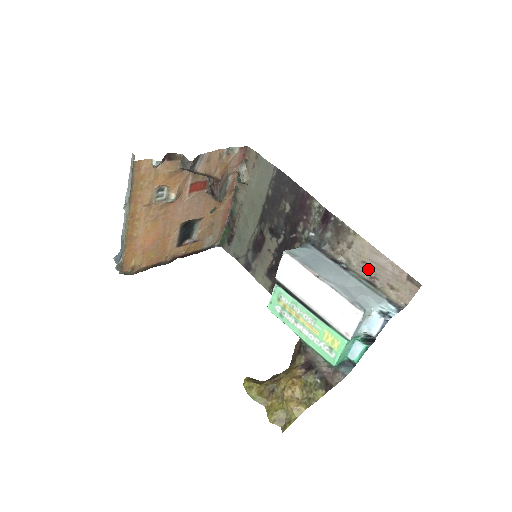
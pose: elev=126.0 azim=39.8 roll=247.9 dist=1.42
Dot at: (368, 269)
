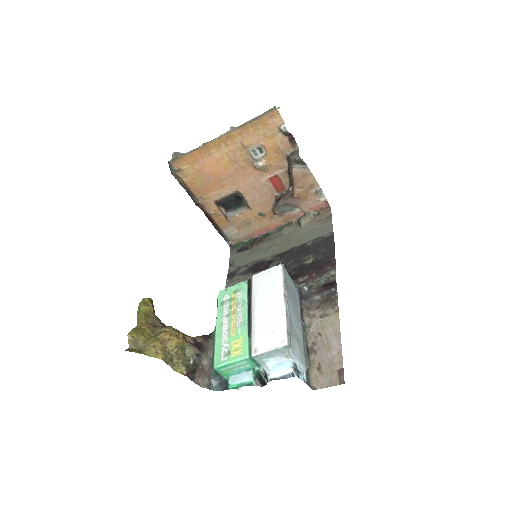
Dot at: (317, 341)
